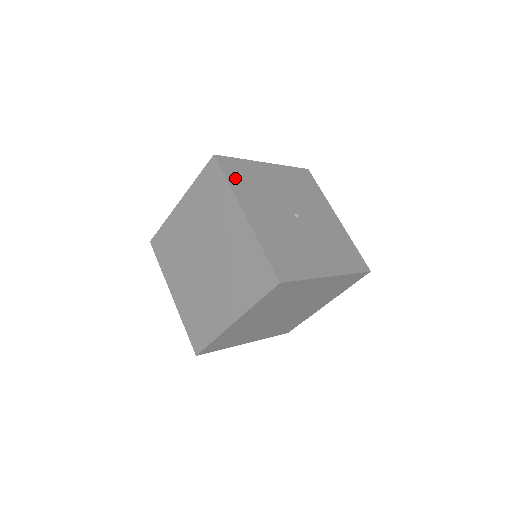
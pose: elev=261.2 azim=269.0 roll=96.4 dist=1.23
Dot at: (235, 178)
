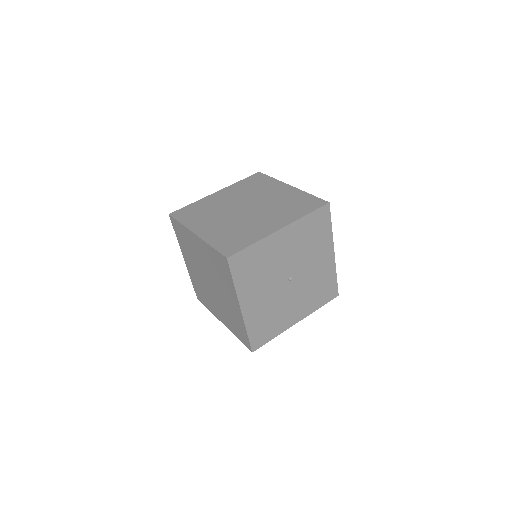
Dot at: (242, 274)
